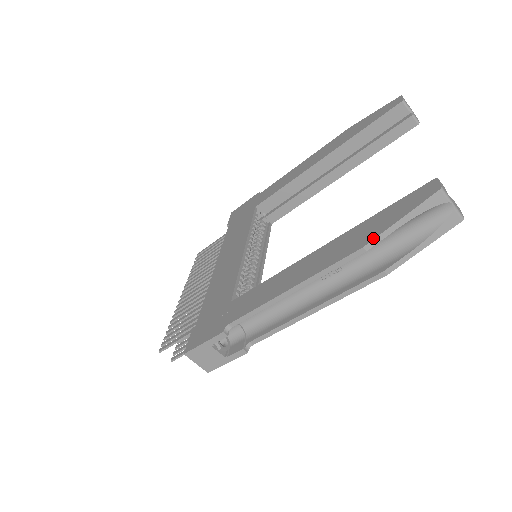
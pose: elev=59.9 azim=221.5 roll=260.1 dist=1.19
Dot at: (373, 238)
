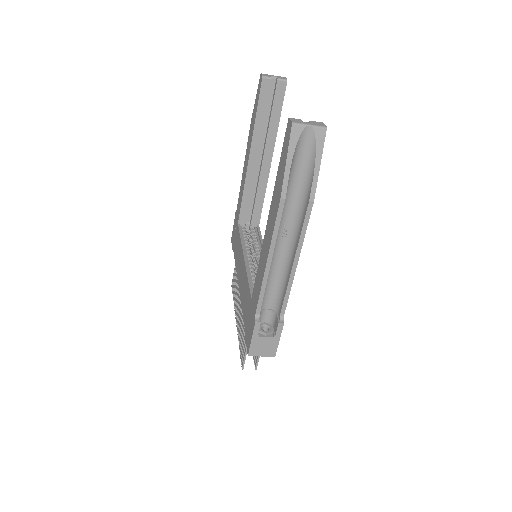
Dot at: (281, 187)
